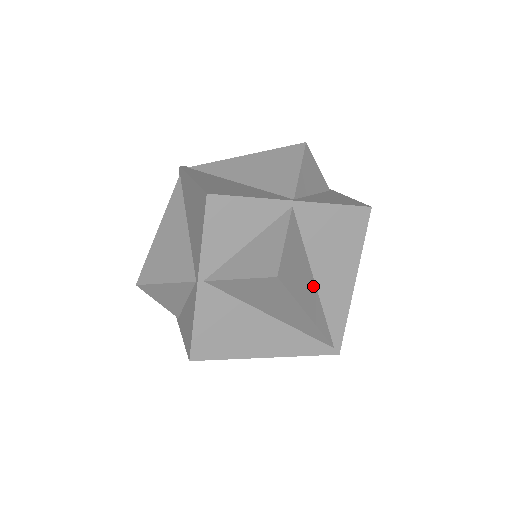
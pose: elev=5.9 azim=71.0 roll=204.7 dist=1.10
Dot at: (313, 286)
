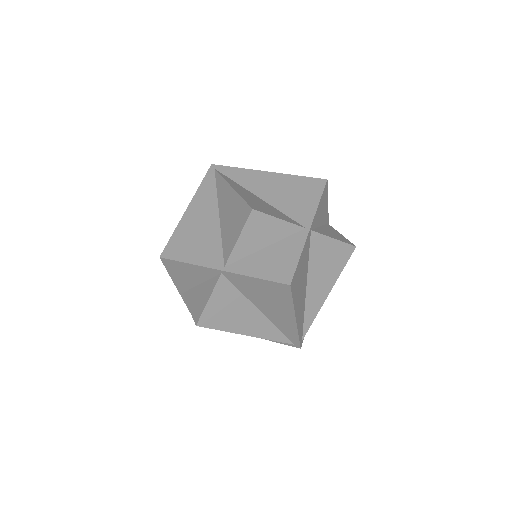
Dot at: (258, 315)
